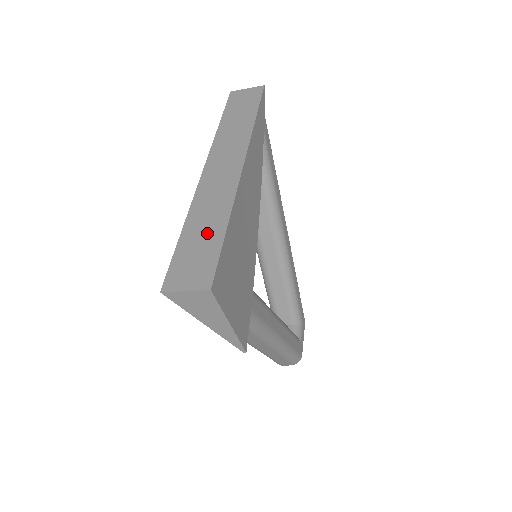
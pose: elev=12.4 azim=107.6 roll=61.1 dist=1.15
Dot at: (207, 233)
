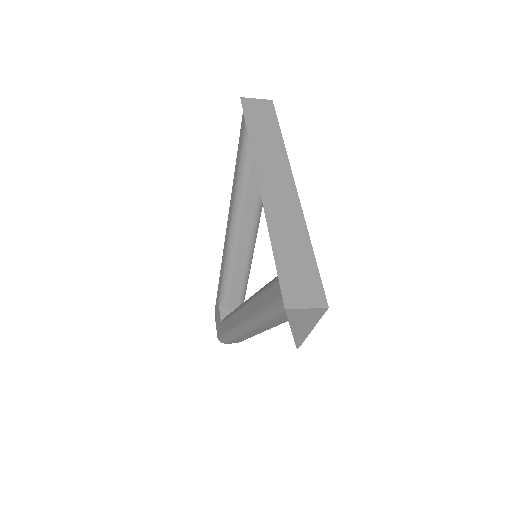
Dot at: (298, 253)
